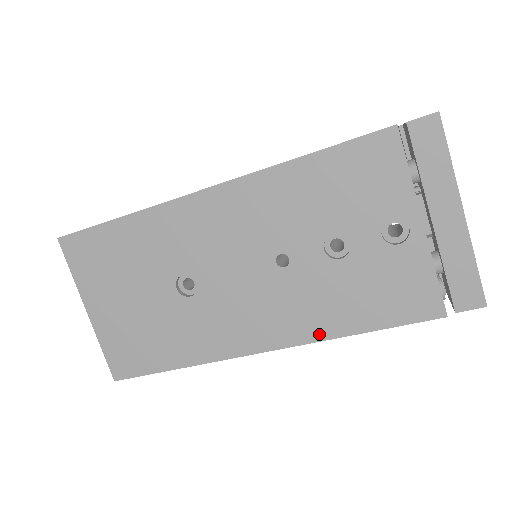
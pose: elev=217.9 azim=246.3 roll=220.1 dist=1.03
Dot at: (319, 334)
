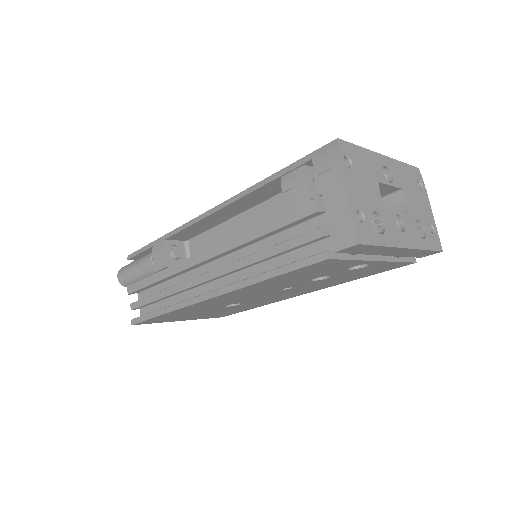
Dot at: (333, 285)
